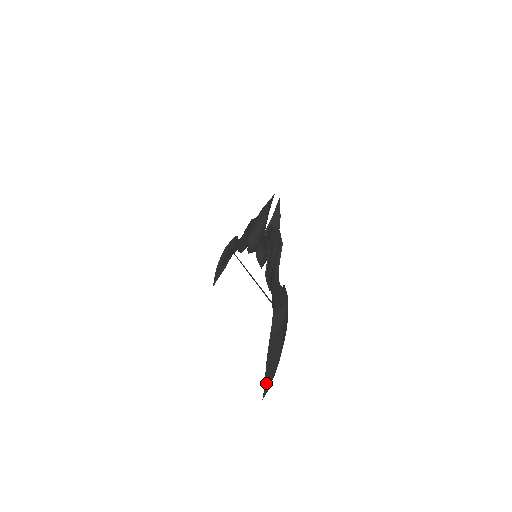
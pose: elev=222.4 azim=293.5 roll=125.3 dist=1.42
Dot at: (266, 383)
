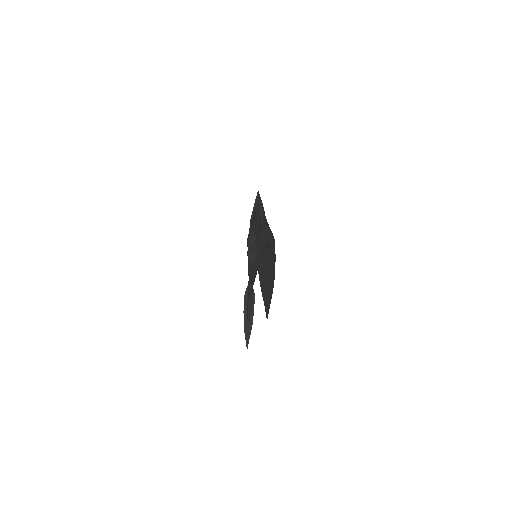
Dot at: (264, 299)
